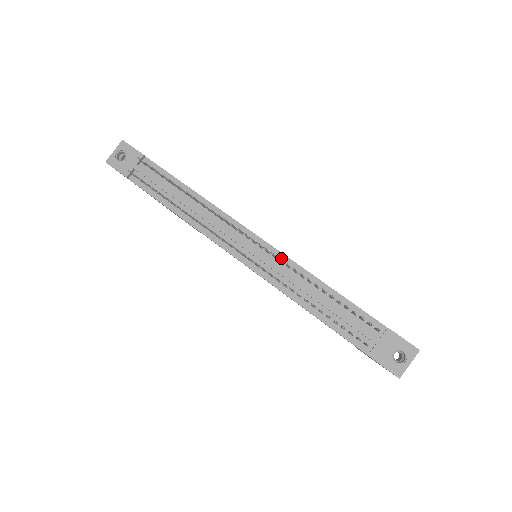
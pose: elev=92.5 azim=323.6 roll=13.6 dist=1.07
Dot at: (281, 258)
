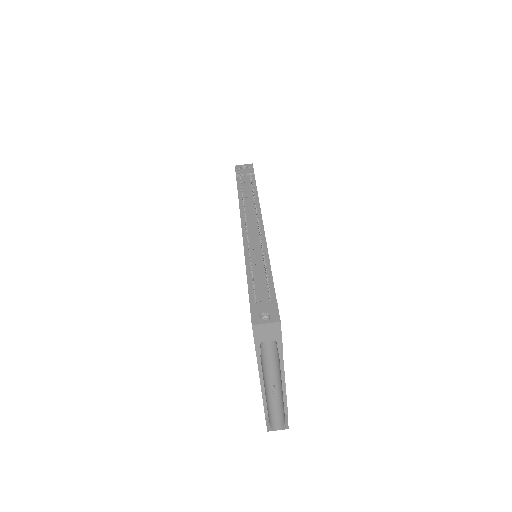
Dot at: (263, 242)
